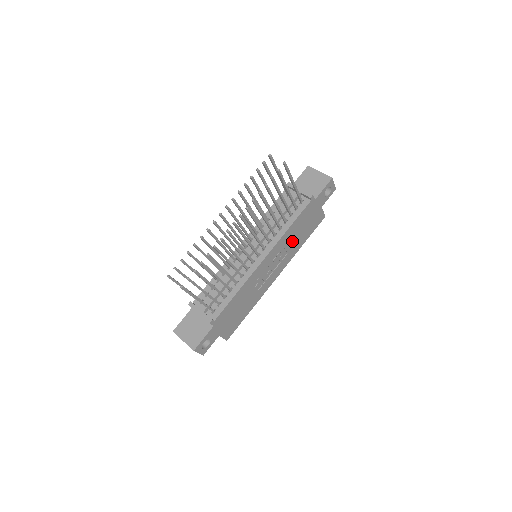
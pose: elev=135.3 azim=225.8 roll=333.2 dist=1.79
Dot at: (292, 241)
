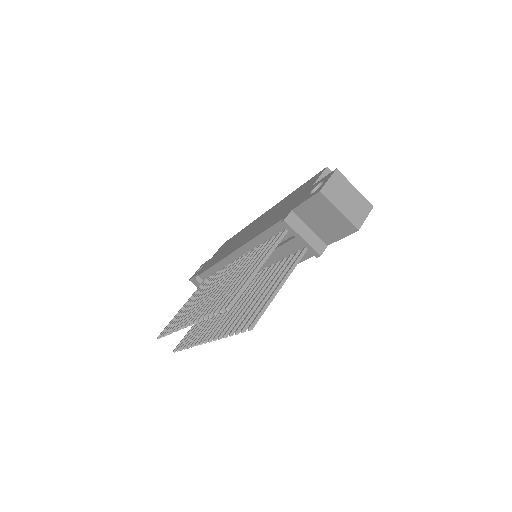
Dot at: occluded
